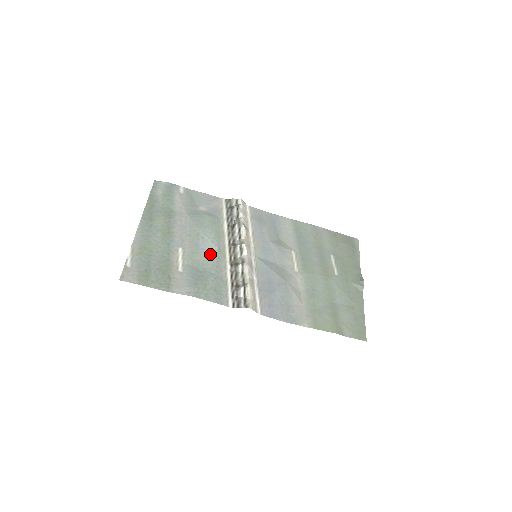
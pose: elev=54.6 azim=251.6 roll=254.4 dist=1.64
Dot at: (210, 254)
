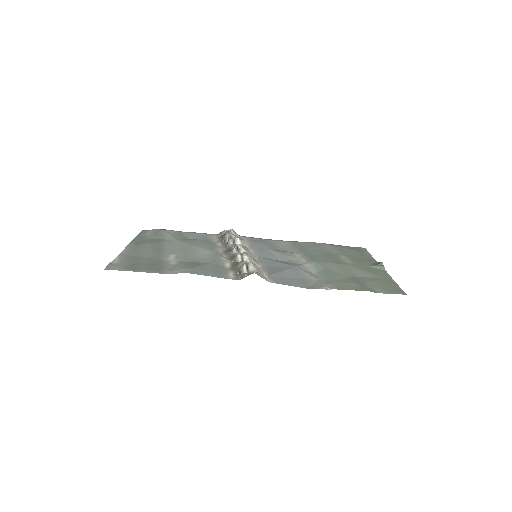
Dot at: (205, 254)
